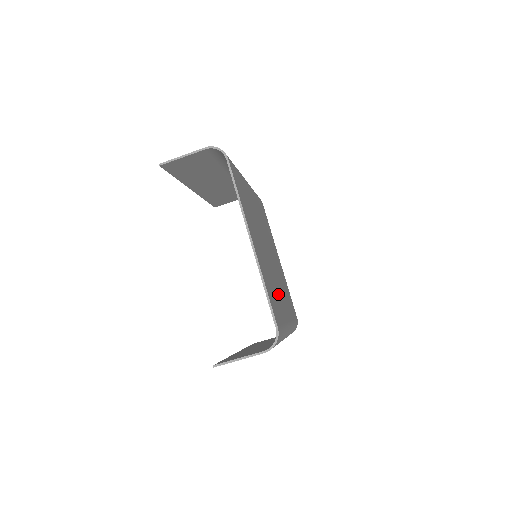
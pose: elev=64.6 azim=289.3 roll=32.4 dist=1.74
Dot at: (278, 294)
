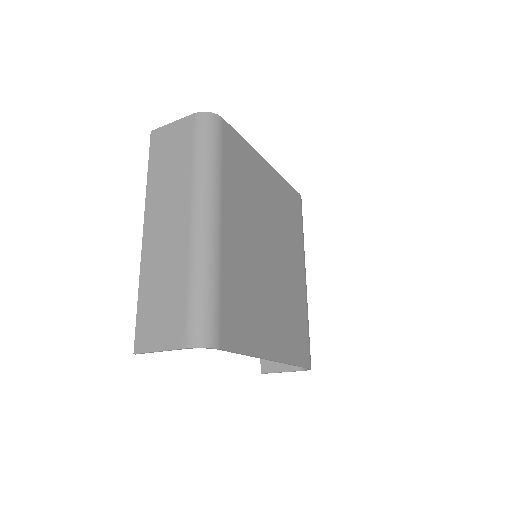
Dot at: (293, 291)
